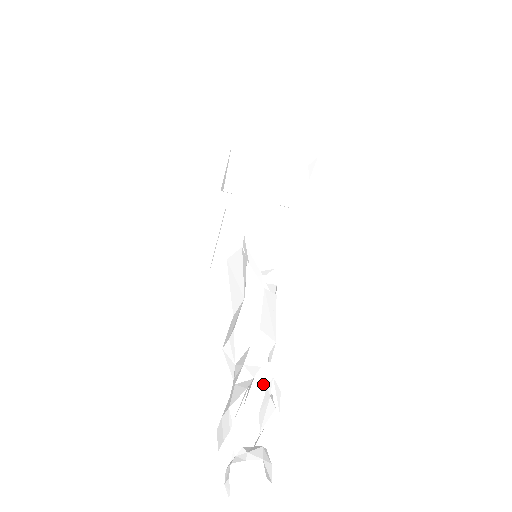
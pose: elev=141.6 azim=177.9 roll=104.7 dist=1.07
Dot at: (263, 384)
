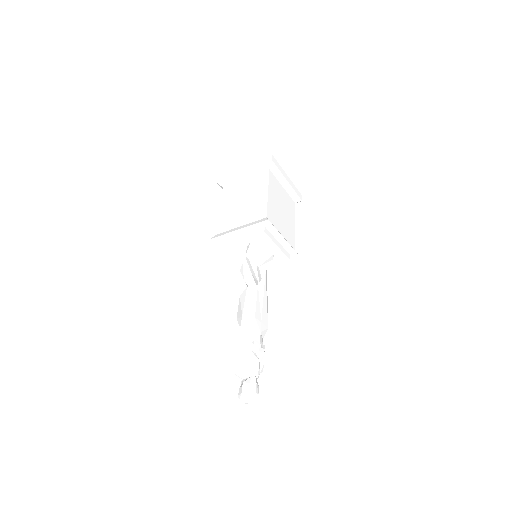
Dot at: (238, 350)
